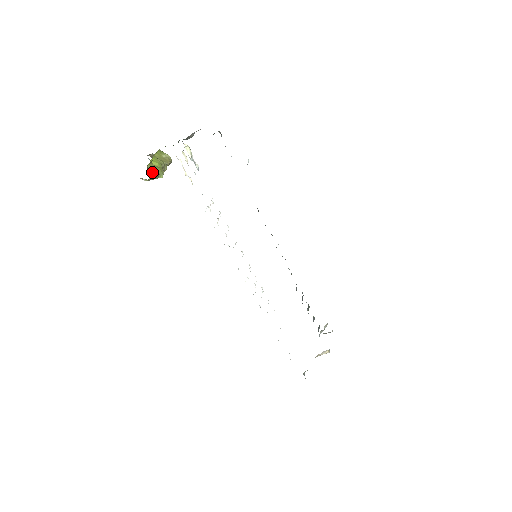
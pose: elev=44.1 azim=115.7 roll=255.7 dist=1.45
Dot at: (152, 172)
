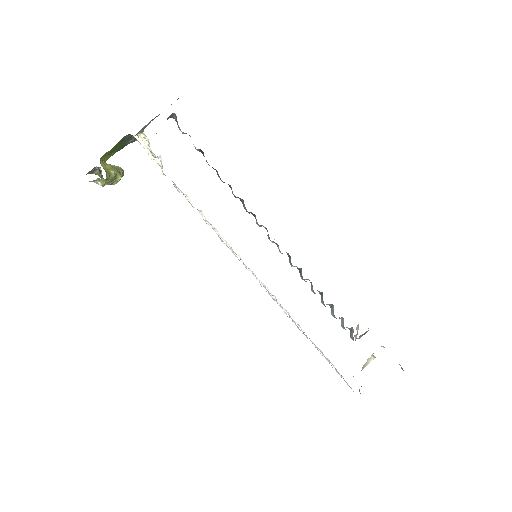
Dot at: (107, 171)
